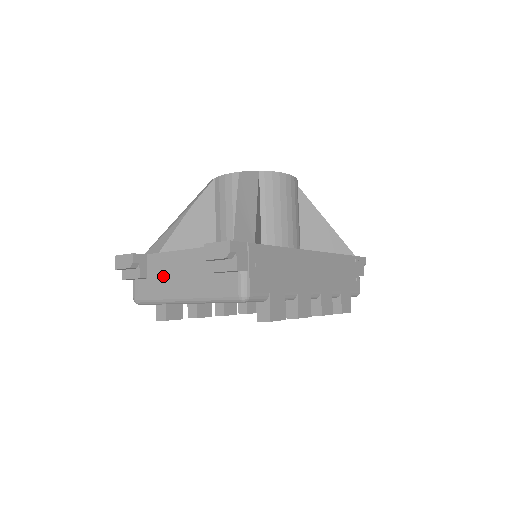
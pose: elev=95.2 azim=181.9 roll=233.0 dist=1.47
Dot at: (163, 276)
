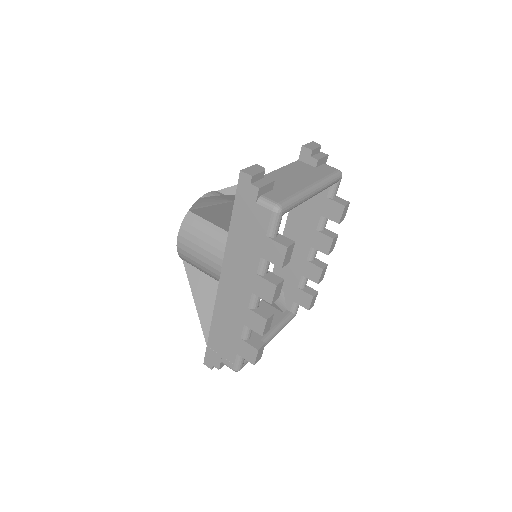
Dot at: (284, 183)
